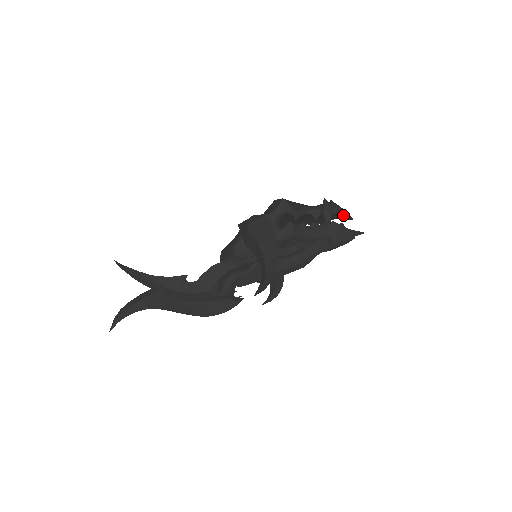
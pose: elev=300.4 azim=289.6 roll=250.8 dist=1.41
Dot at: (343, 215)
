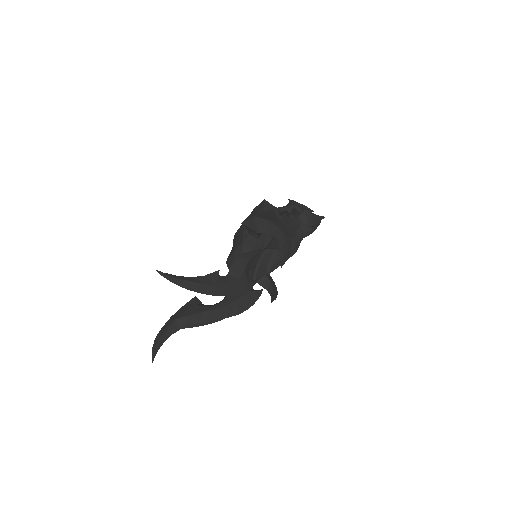
Dot at: (305, 209)
